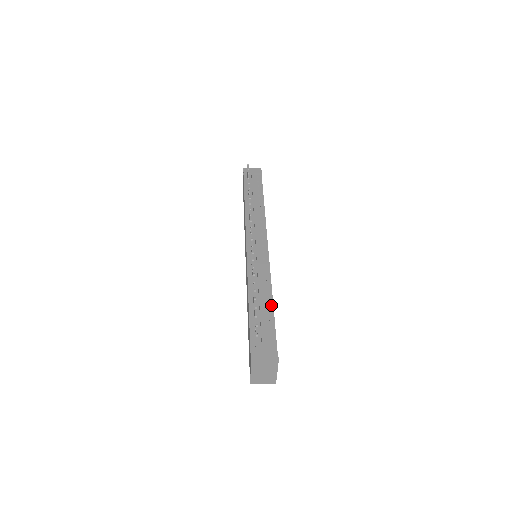
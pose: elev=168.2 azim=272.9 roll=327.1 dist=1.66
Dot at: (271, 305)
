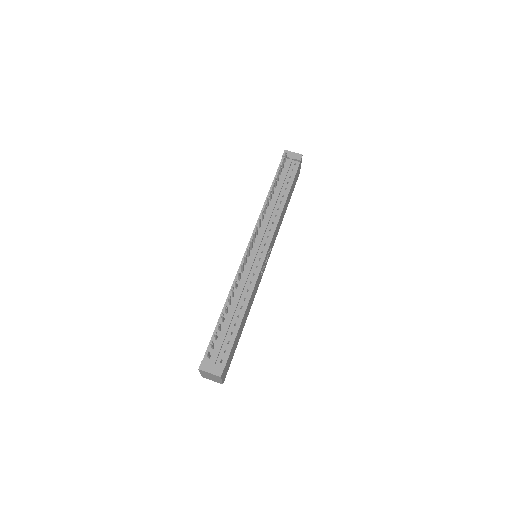
Dot at: (240, 319)
